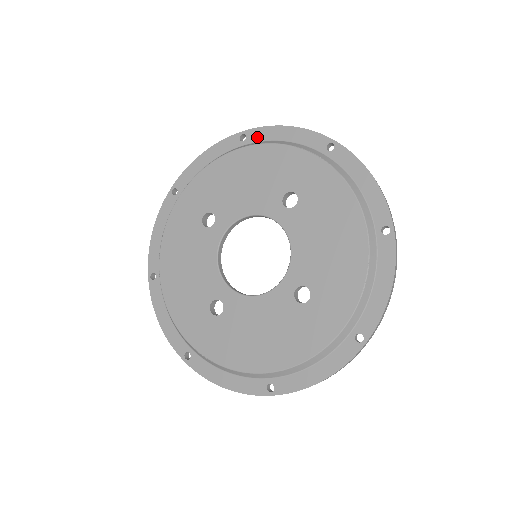
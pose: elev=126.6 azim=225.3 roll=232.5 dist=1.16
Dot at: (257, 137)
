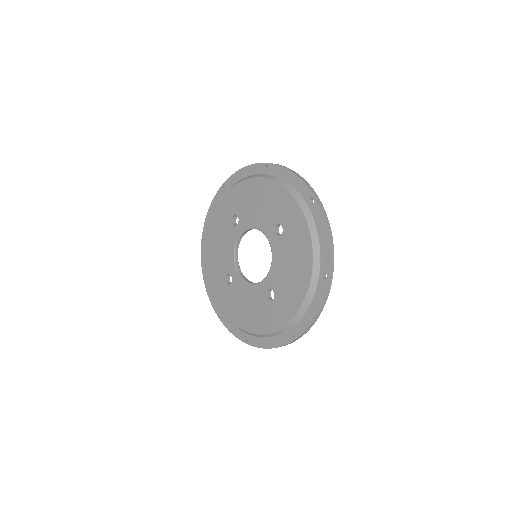
Dot at: (274, 172)
